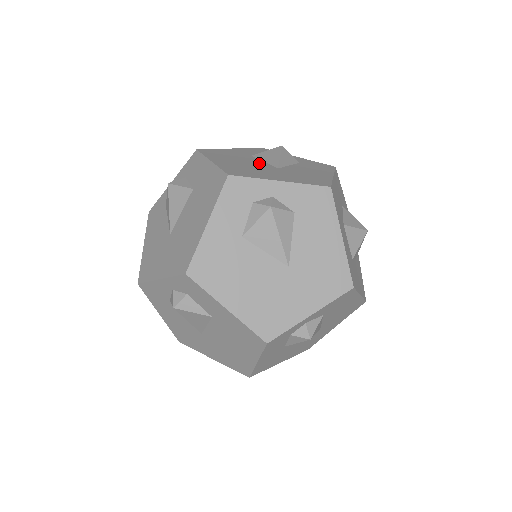
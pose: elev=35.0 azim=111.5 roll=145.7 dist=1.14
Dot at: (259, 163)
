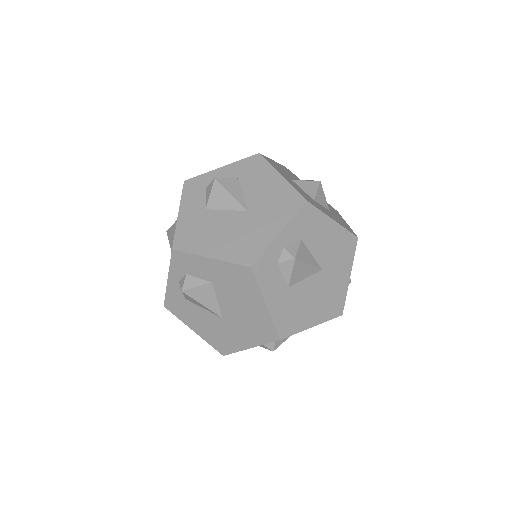
Dot at: occluded
